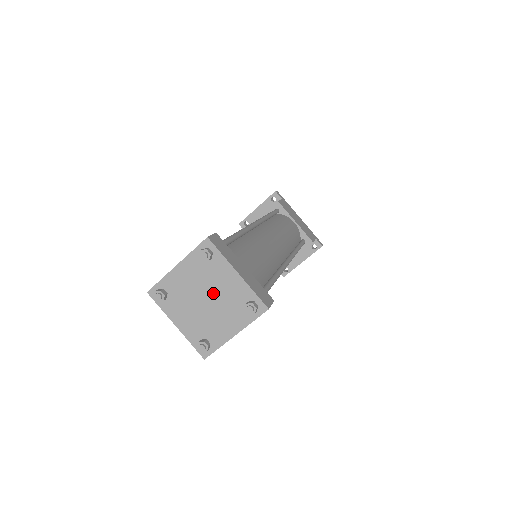
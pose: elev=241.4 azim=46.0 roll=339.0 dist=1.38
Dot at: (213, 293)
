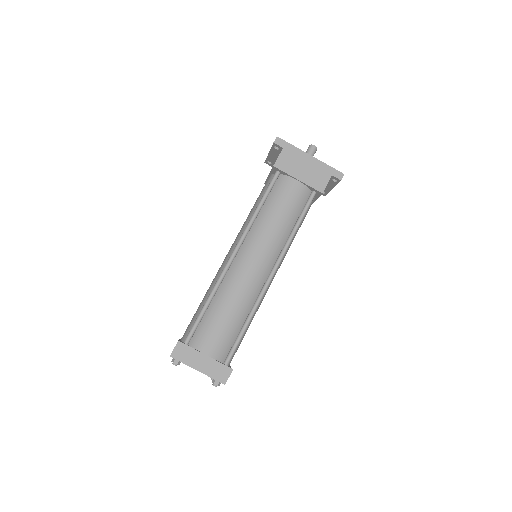
Dot at: occluded
